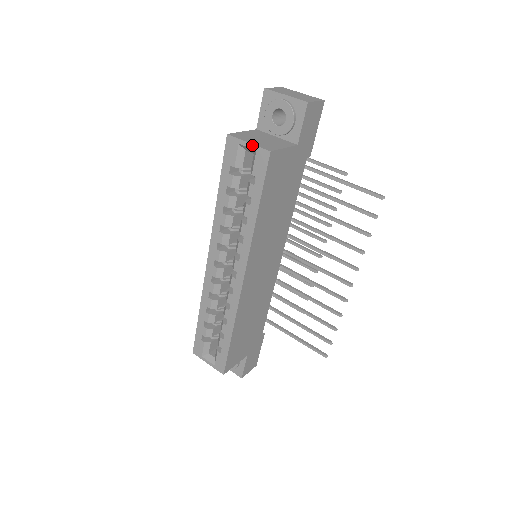
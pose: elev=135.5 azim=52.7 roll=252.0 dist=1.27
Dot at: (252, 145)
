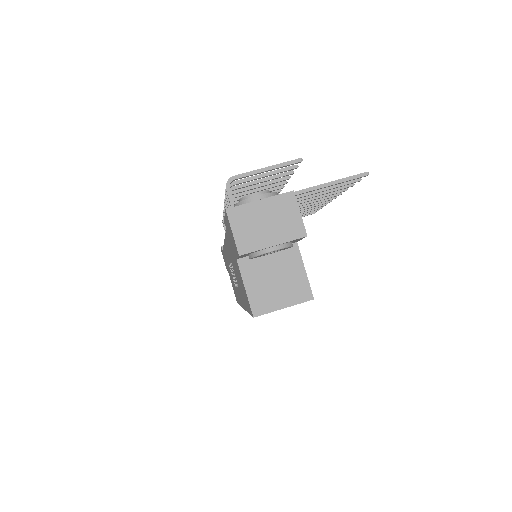
Dot at: occluded
